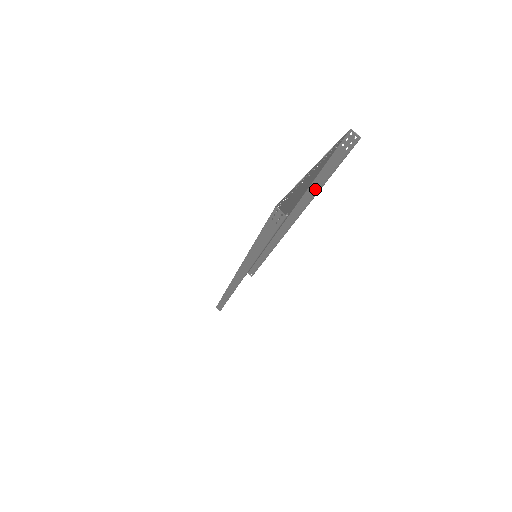
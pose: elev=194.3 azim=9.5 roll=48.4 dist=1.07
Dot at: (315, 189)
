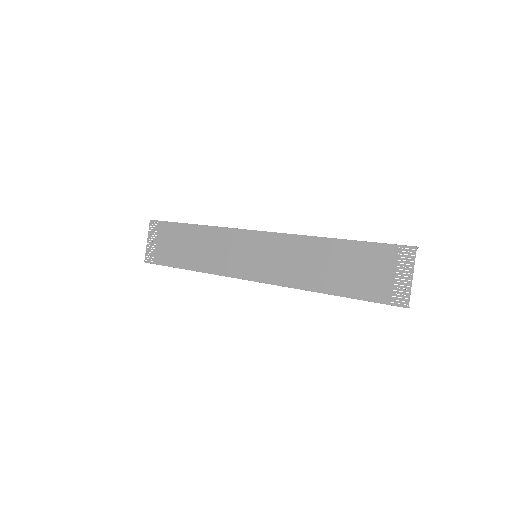
Dot at: (346, 240)
